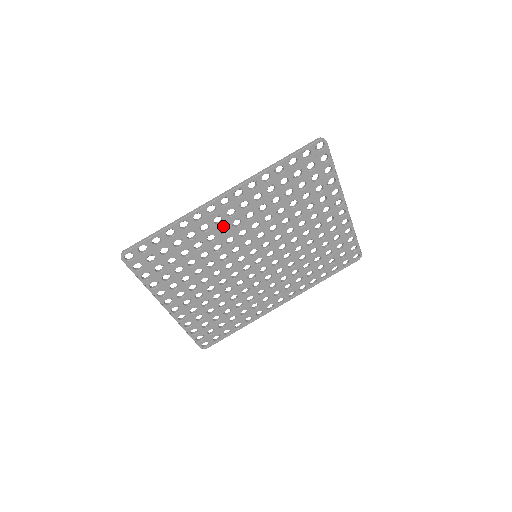
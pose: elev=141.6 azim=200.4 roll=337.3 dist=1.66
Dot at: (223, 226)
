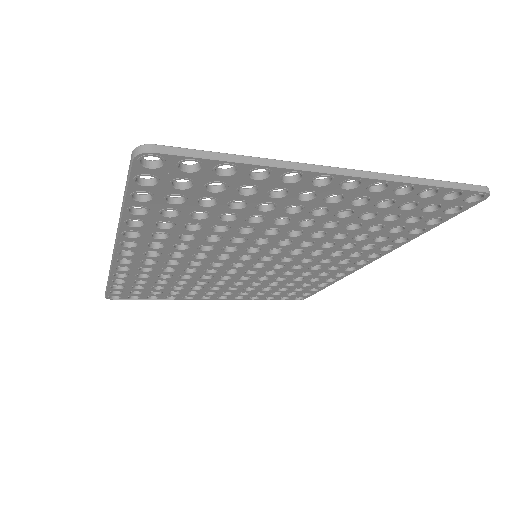
Dot at: (164, 262)
